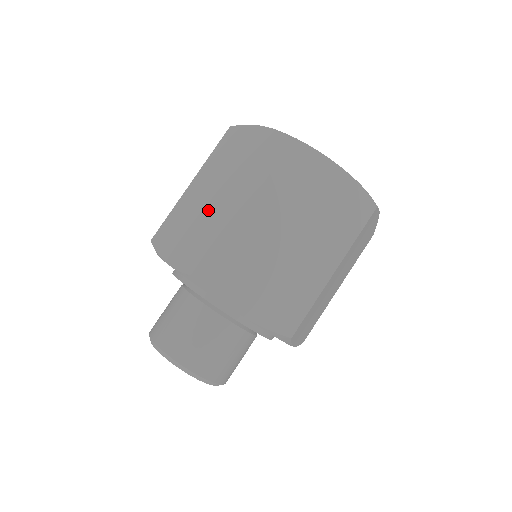
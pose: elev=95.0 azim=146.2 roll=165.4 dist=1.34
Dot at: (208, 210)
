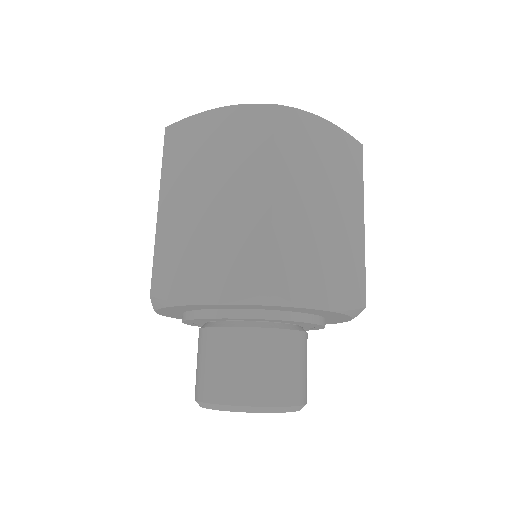
Dot at: (215, 221)
